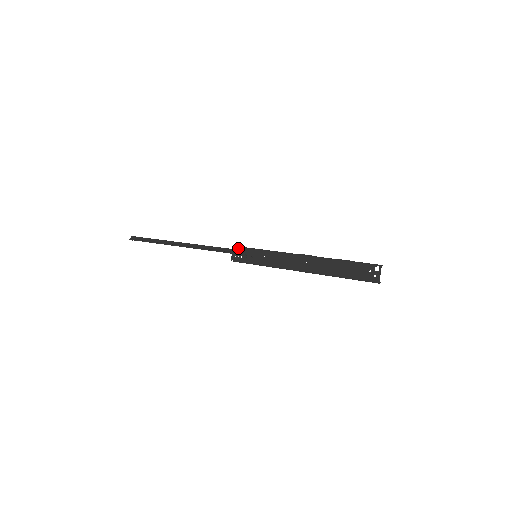
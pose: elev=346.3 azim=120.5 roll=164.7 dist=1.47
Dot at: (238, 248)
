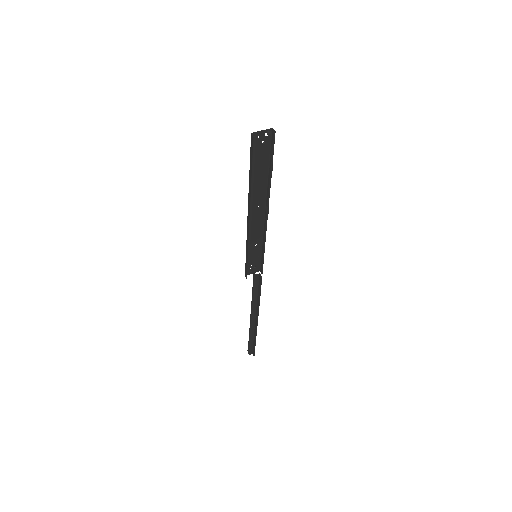
Dot at: (259, 266)
